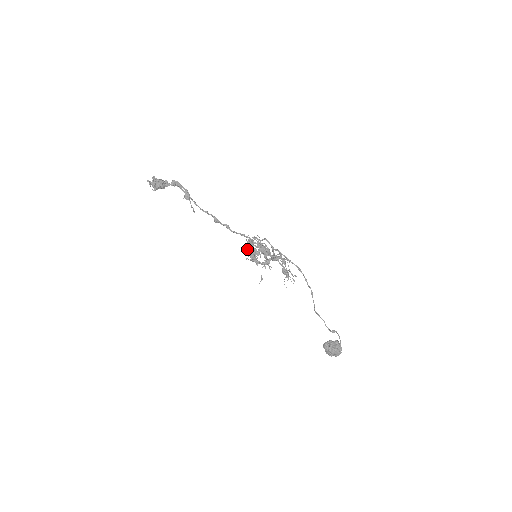
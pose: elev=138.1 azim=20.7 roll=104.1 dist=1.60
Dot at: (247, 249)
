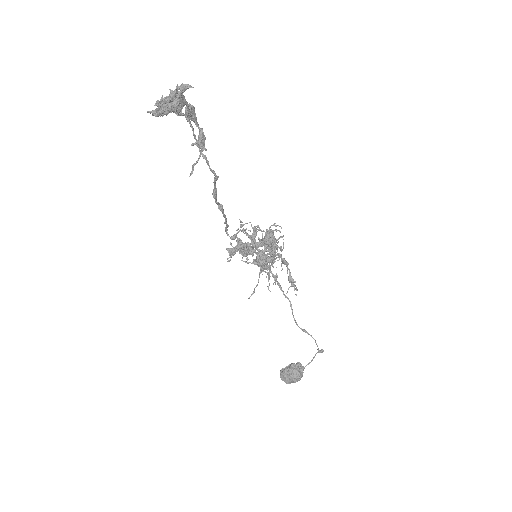
Dot at: (242, 245)
